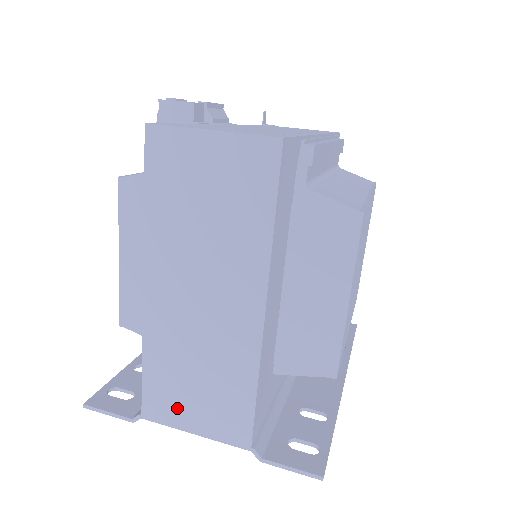
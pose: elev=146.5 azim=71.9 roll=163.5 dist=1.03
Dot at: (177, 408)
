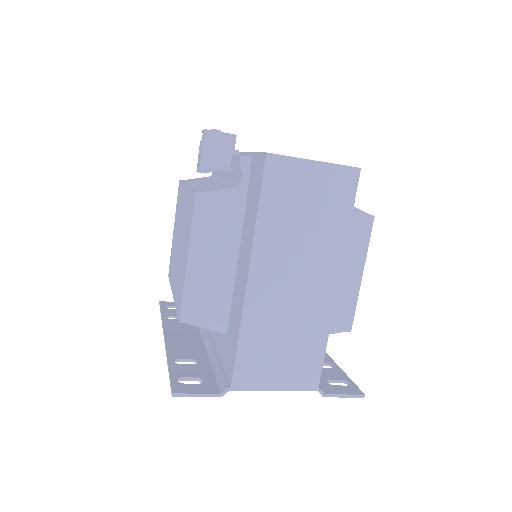
Dot at: (264, 373)
